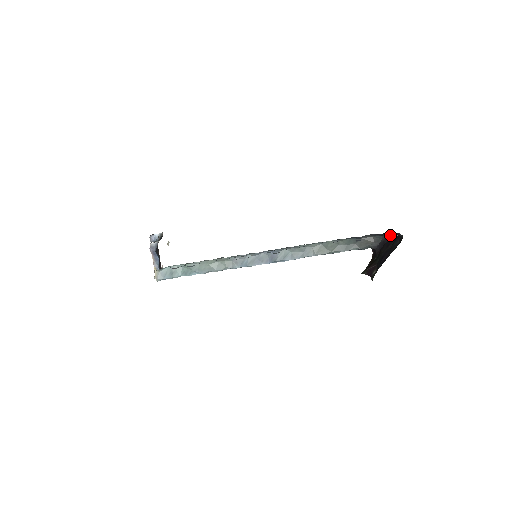
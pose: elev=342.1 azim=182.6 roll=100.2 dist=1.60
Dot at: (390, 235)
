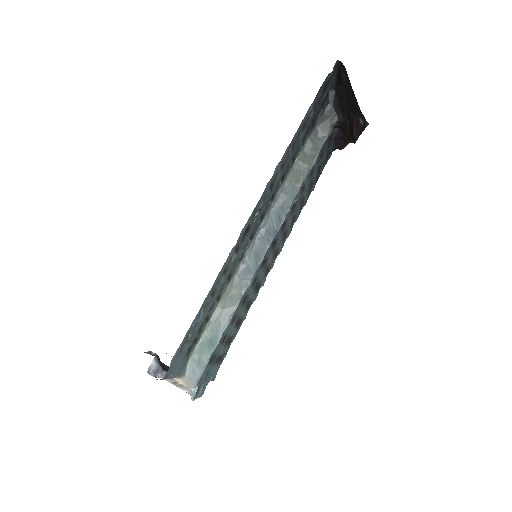
Dot at: (333, 93)
